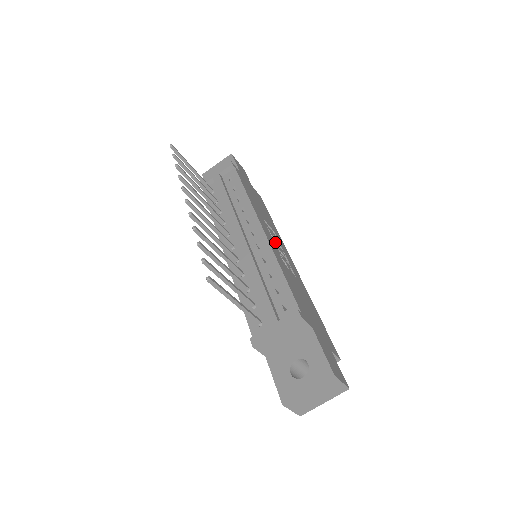
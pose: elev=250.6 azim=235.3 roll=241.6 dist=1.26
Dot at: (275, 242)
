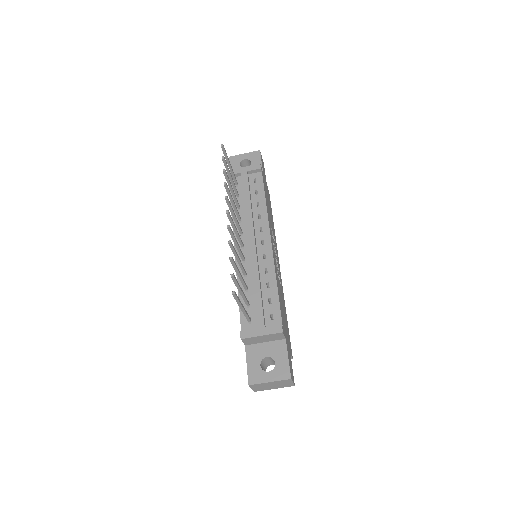
Dot at: occluded
